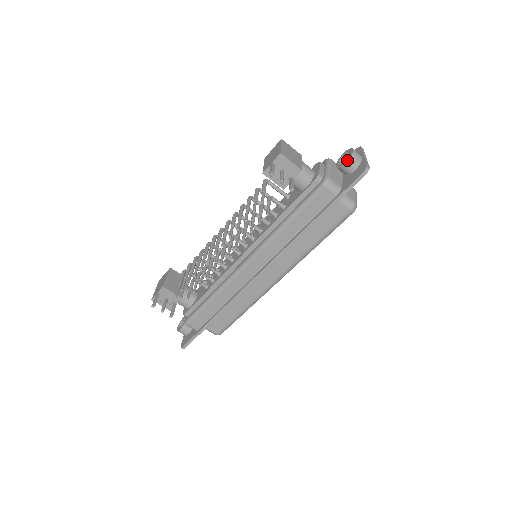
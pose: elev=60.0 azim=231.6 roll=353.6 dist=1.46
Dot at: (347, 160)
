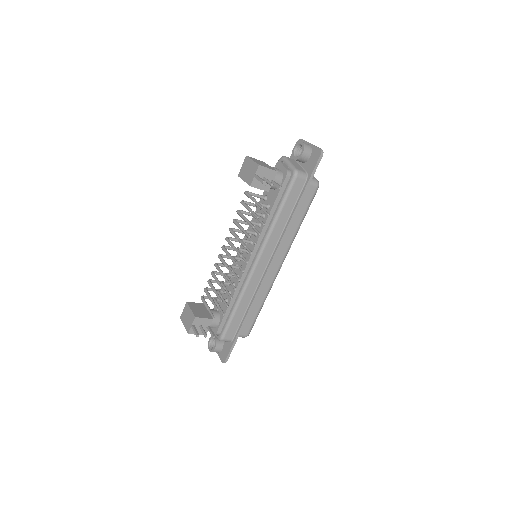
Dot at: (303, 151)
